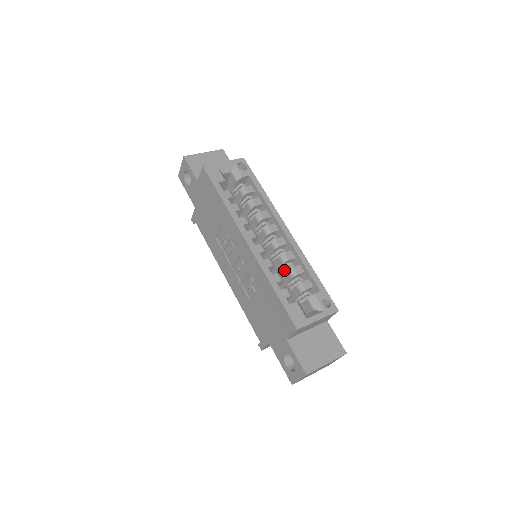
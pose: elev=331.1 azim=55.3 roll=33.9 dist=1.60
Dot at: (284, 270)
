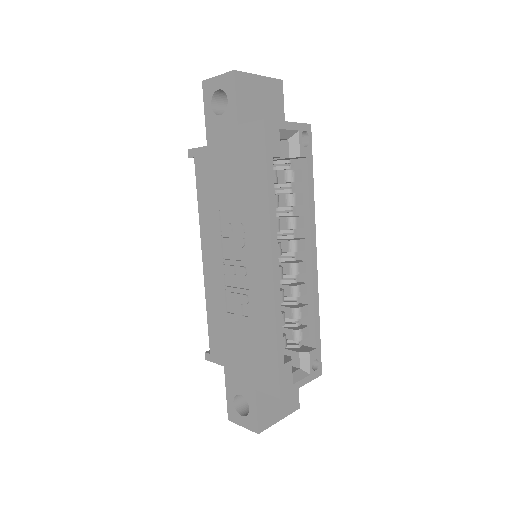
Dot at: occluded
